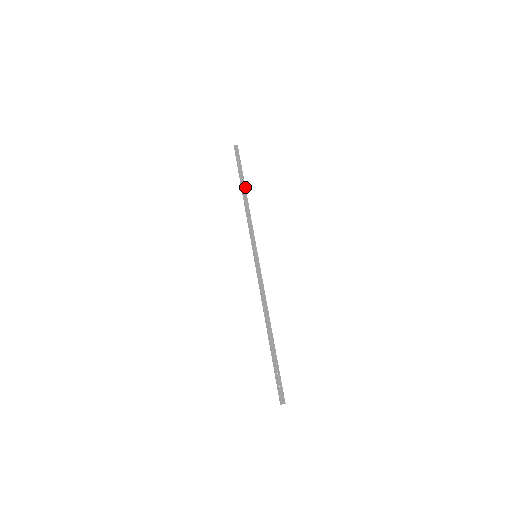
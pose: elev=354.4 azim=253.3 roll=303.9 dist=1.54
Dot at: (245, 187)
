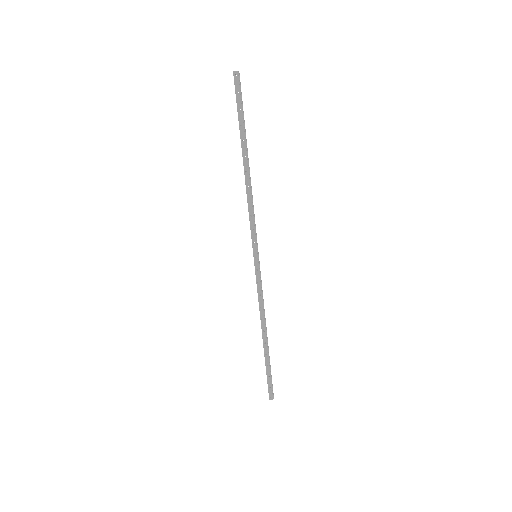
Dot at: (246, 154)
